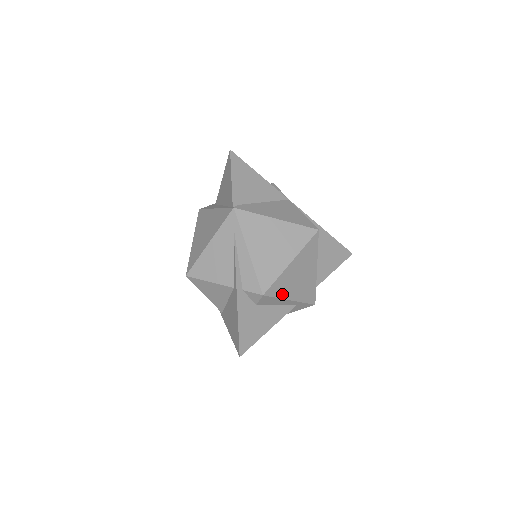
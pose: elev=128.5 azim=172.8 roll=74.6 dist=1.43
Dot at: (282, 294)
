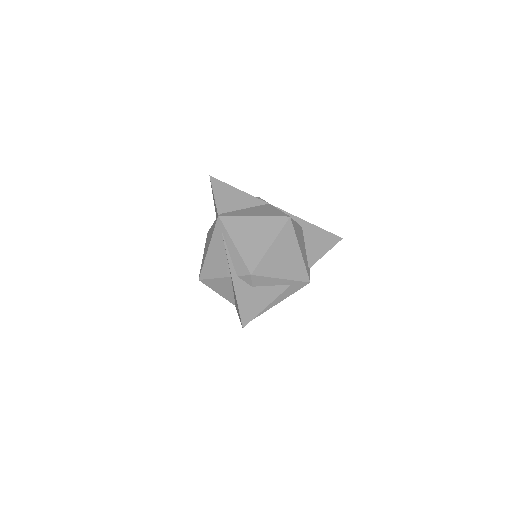
Dot at: (271, 273)
